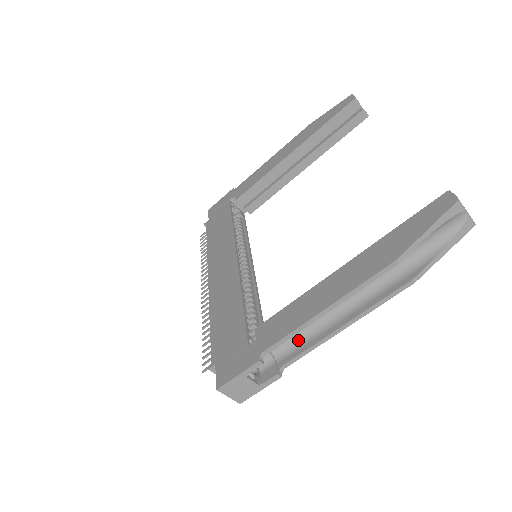
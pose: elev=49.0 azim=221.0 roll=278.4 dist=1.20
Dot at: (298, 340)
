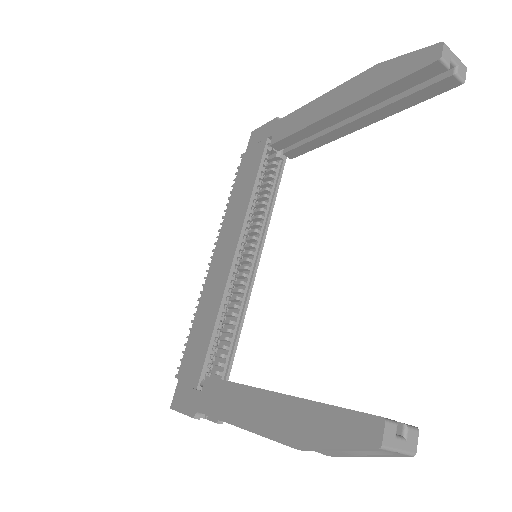
Dot at: occluded
